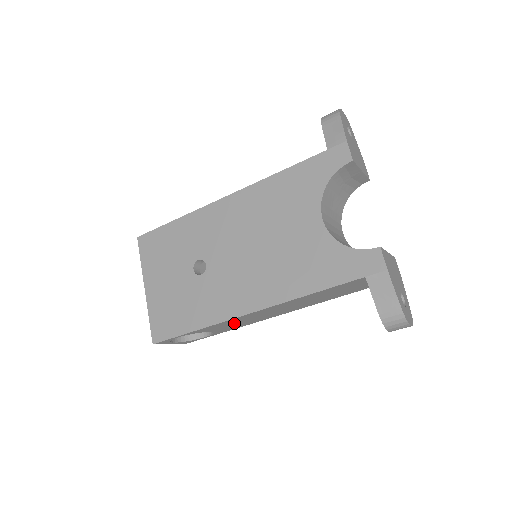
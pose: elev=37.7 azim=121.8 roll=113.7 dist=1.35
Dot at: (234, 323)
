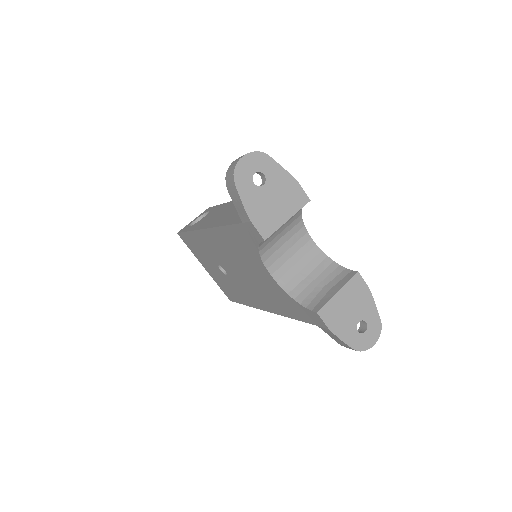
Dot at: occluded
